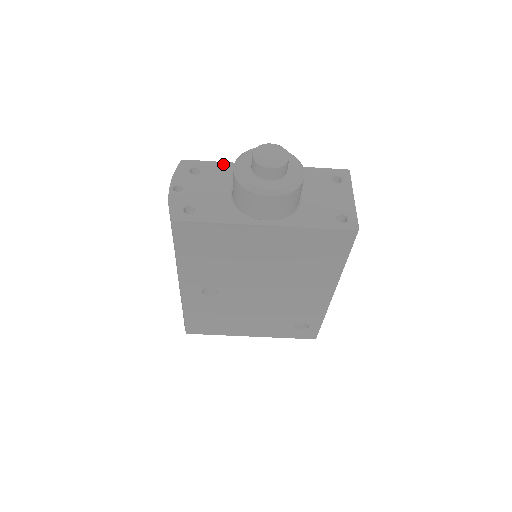
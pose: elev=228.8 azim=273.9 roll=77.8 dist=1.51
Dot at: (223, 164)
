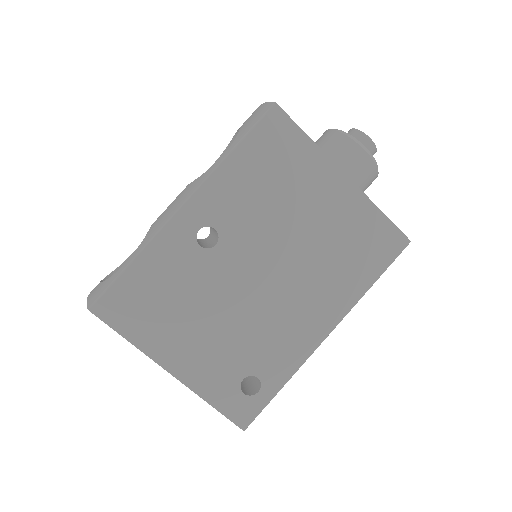
Dot at: occluded
